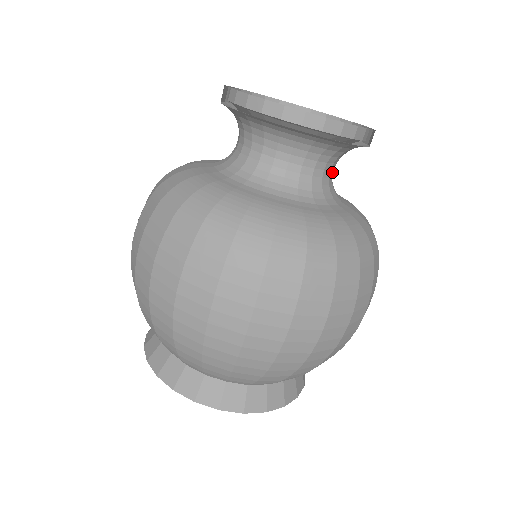
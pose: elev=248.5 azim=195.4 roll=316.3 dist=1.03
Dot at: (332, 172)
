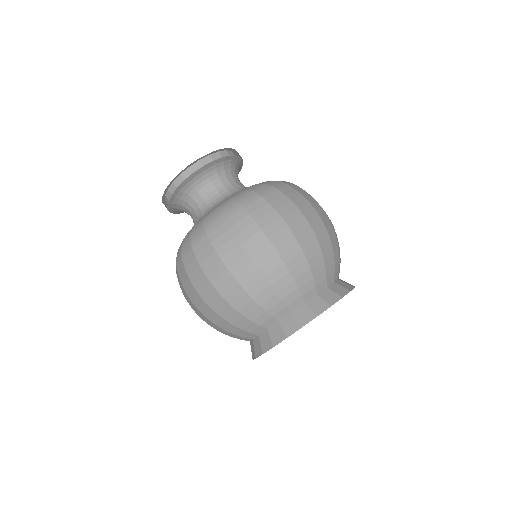
Dot at: occluded
